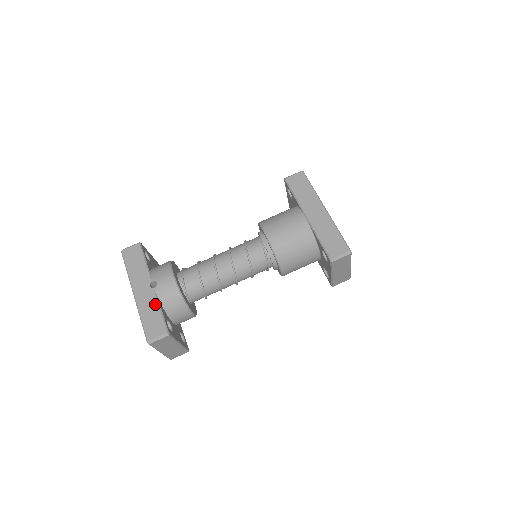
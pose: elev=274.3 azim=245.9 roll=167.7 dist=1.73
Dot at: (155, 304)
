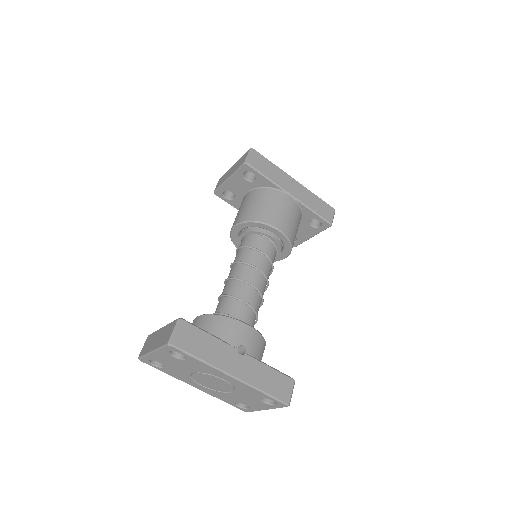
Dot at: (262, 366)
